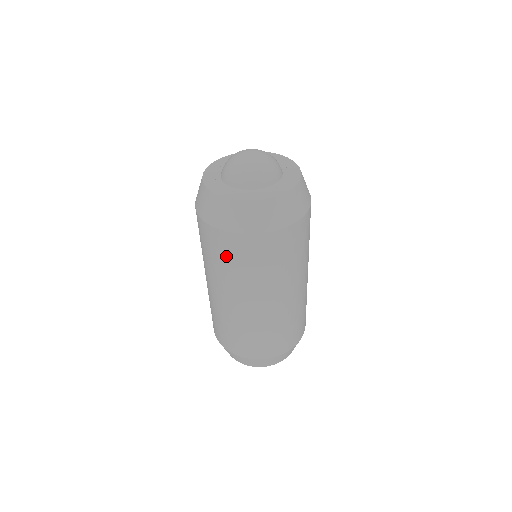
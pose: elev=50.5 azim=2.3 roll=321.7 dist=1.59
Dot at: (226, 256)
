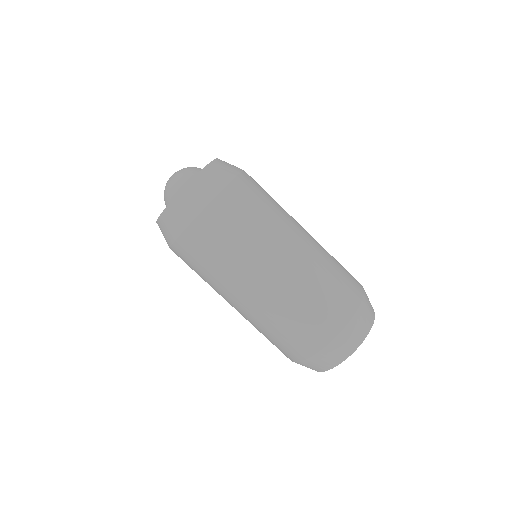
Dot at: occluded
